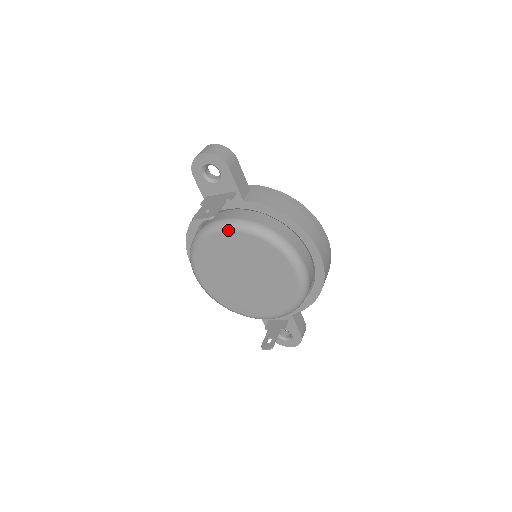
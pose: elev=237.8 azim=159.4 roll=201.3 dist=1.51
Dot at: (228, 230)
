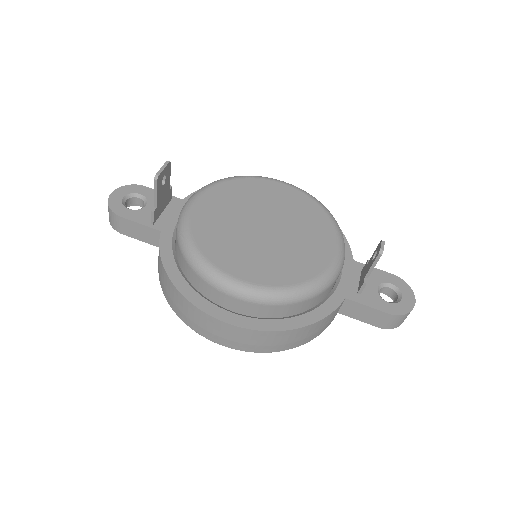
Dot at: (197, 197)
